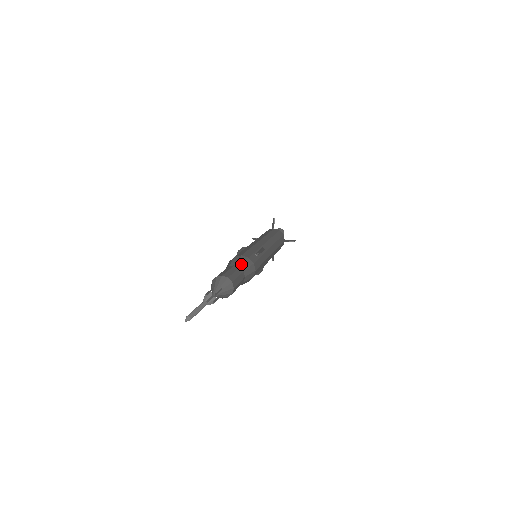
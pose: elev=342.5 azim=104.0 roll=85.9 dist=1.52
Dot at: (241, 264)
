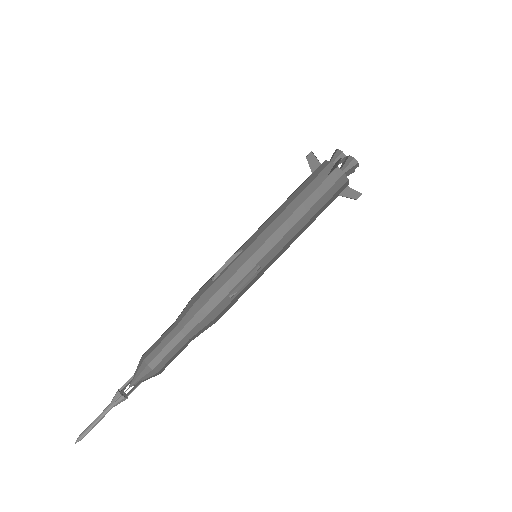
Dot at: (190, 329)
